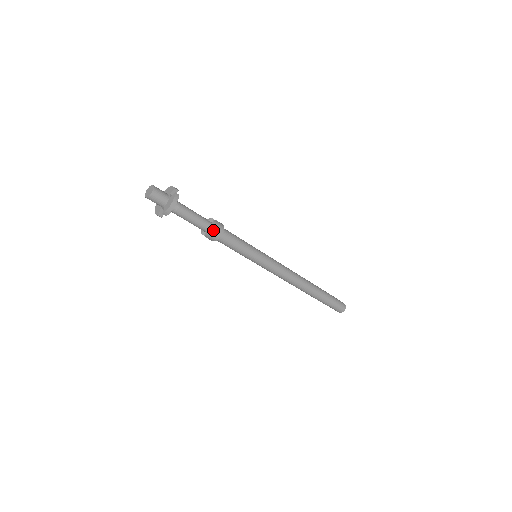
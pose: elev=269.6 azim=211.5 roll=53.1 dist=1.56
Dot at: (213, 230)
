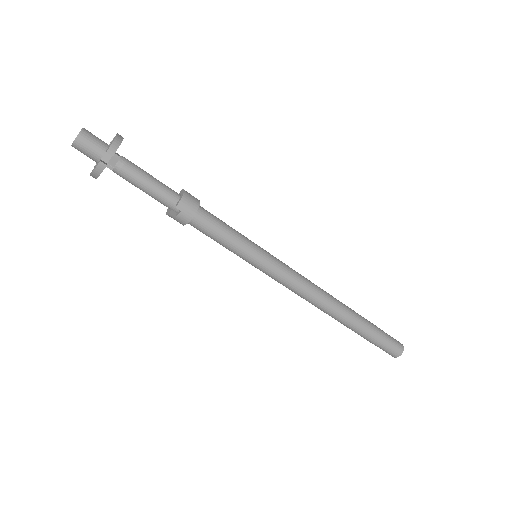
Dot at: (185, 194)
